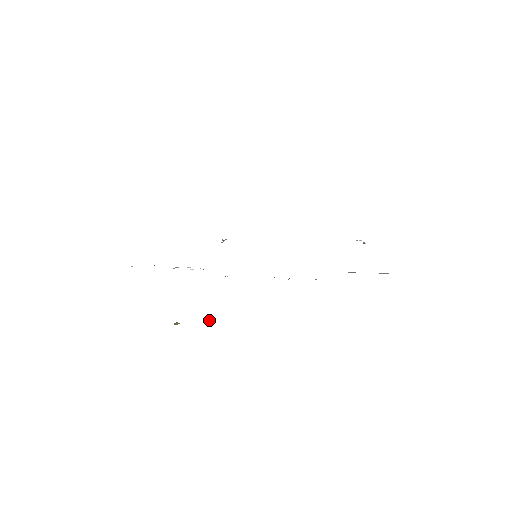
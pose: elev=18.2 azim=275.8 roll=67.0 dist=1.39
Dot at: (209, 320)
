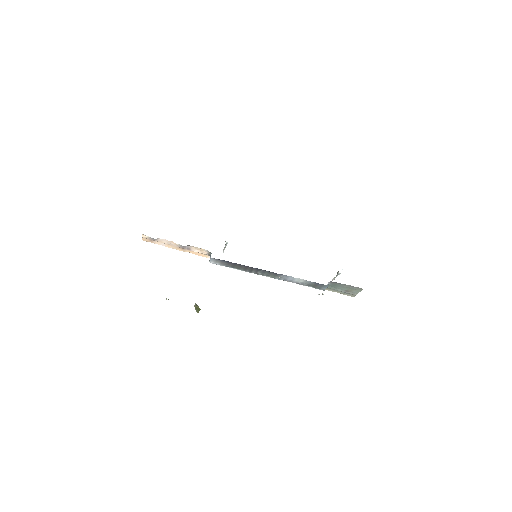
Dot at: (198, 306)
